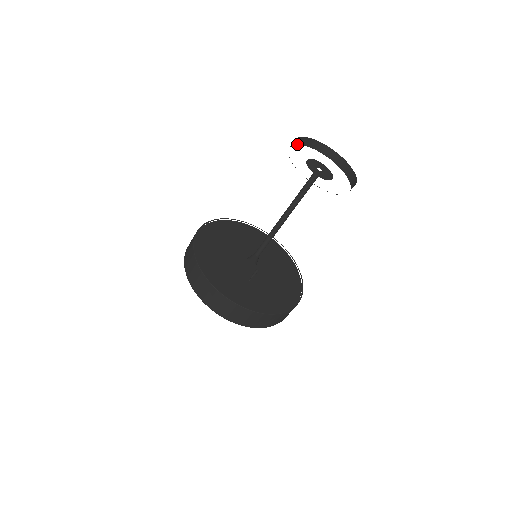
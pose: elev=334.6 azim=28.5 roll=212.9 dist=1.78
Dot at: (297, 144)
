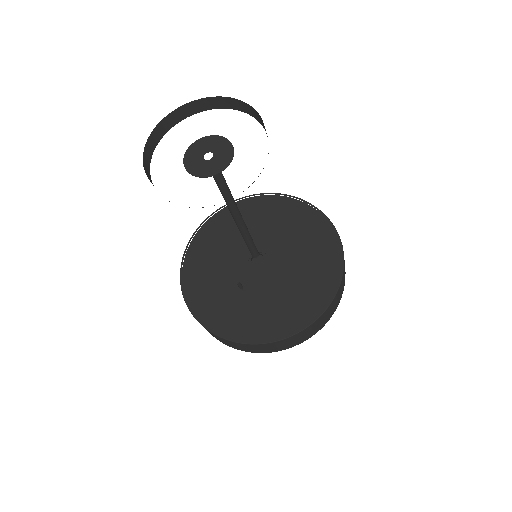
Dot at: (194, 113)
